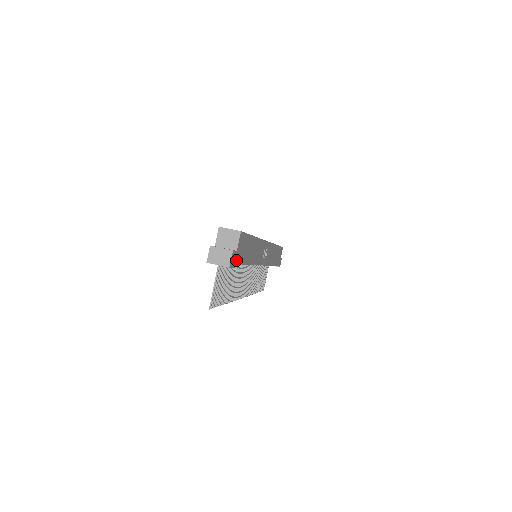
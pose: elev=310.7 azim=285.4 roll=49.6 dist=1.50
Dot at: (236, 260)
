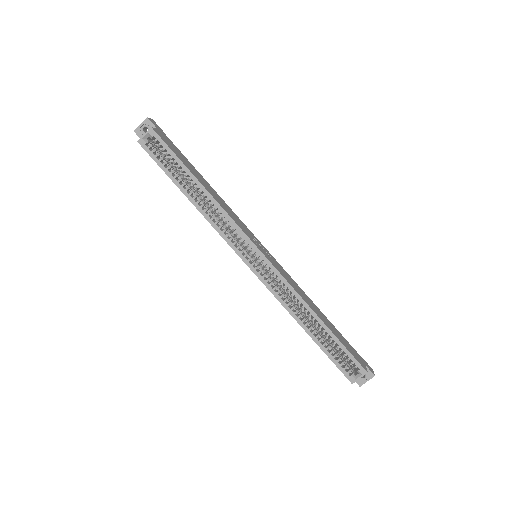
Dot at: (361, 358)
